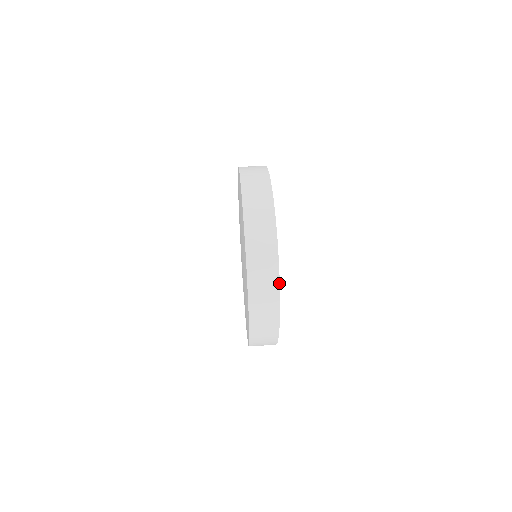
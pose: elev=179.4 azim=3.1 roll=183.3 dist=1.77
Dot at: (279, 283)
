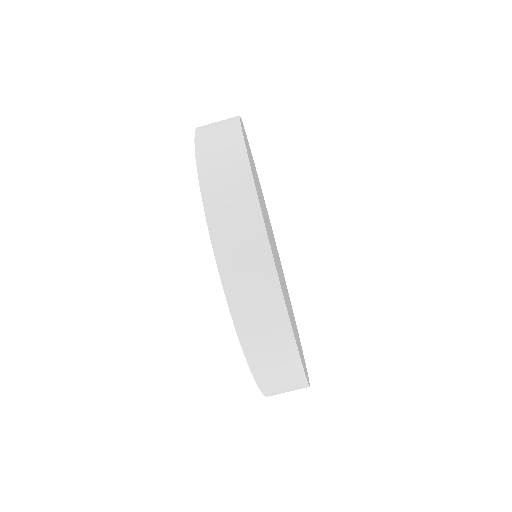
Dot at: (284, 302)
